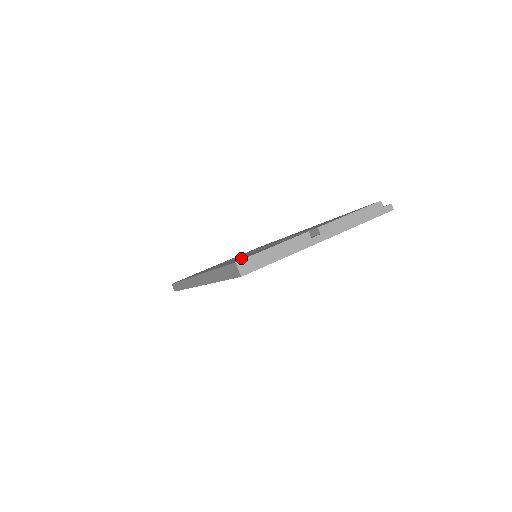
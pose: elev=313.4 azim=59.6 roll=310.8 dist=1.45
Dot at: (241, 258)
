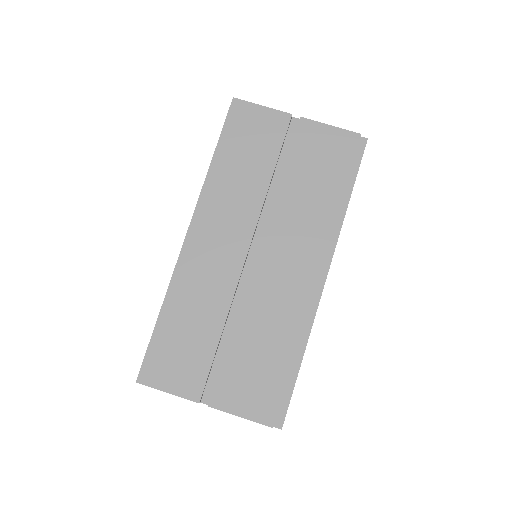
Dot at: (168, 347)
